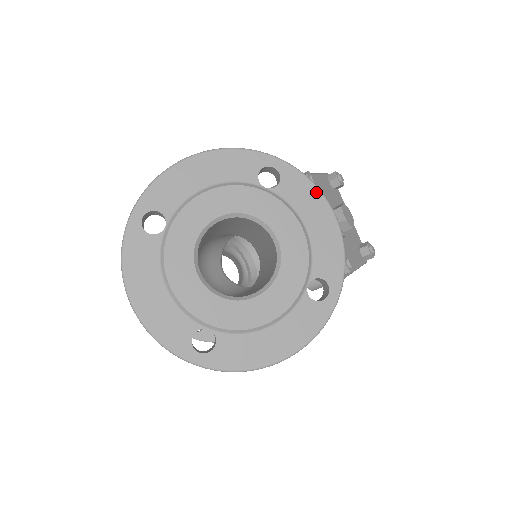
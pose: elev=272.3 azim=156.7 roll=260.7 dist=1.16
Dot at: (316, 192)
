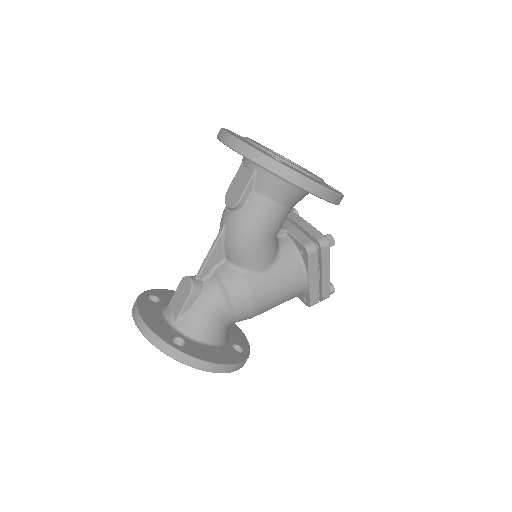
Dot at: occluded
